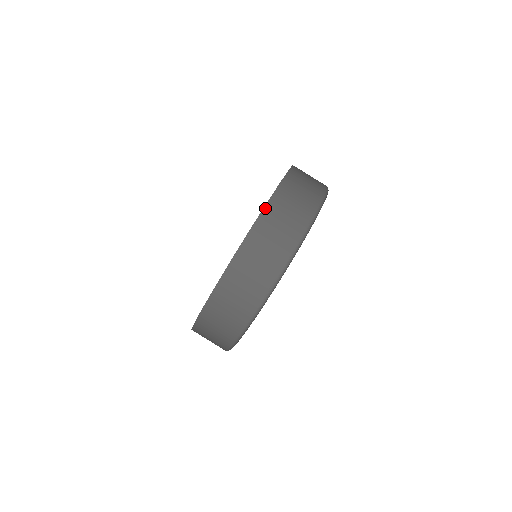
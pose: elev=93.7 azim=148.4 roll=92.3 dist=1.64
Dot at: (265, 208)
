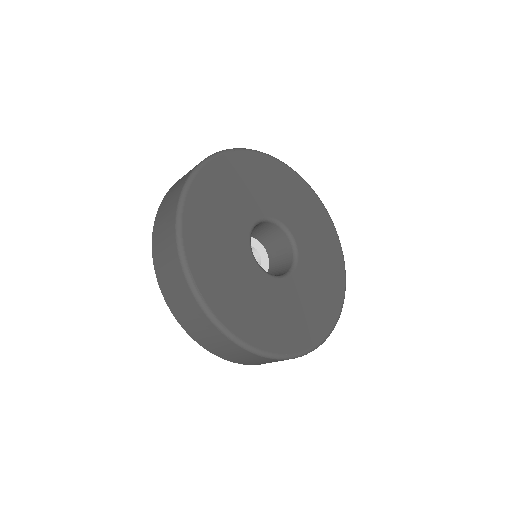
Dot at: occluded
